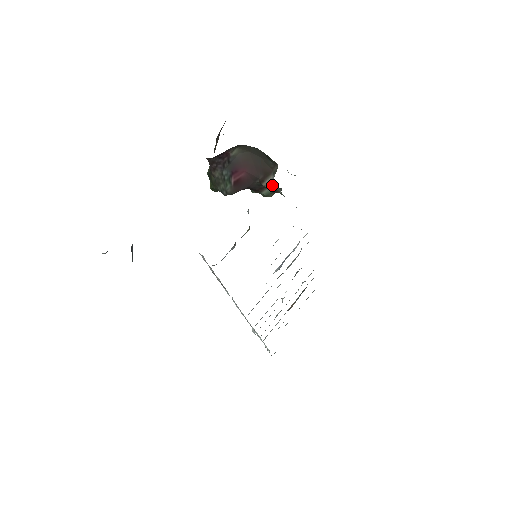
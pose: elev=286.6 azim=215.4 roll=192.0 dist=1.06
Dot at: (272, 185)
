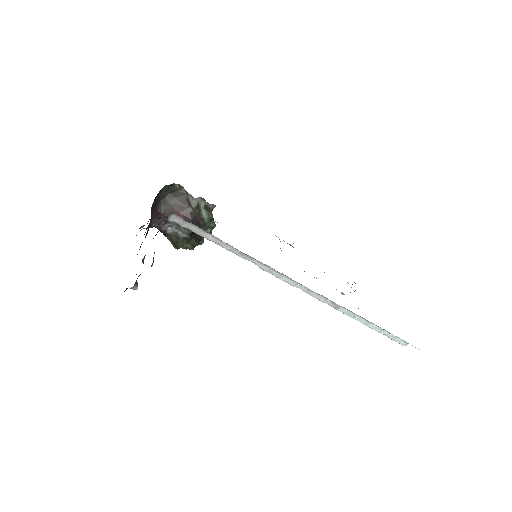
Dot at: (193, 197)
